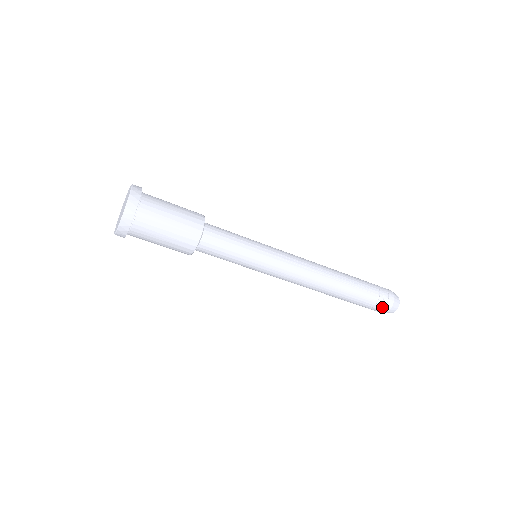
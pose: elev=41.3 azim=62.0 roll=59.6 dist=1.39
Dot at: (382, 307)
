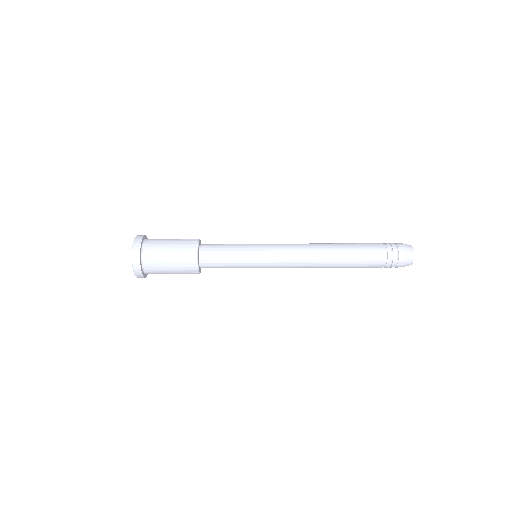
Dot at: (394, 265)
